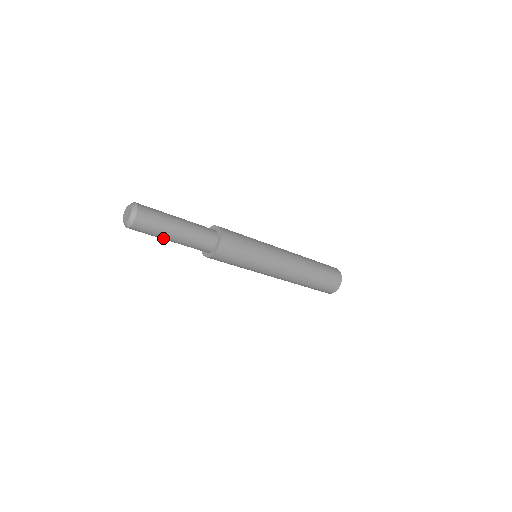
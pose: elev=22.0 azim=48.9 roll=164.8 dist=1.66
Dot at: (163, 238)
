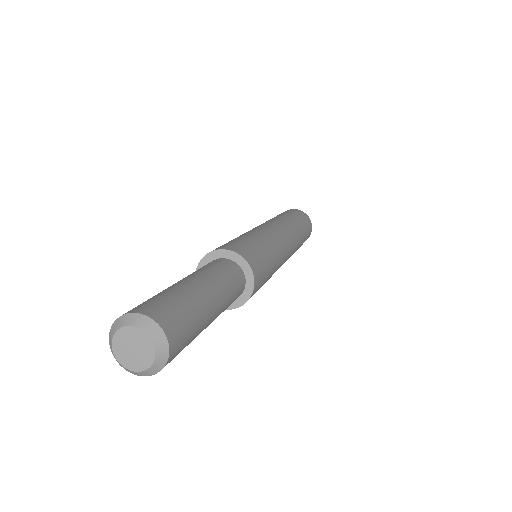
Dot at: occluded
